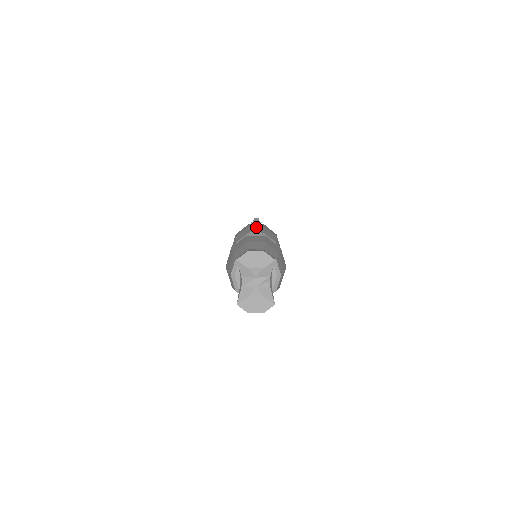
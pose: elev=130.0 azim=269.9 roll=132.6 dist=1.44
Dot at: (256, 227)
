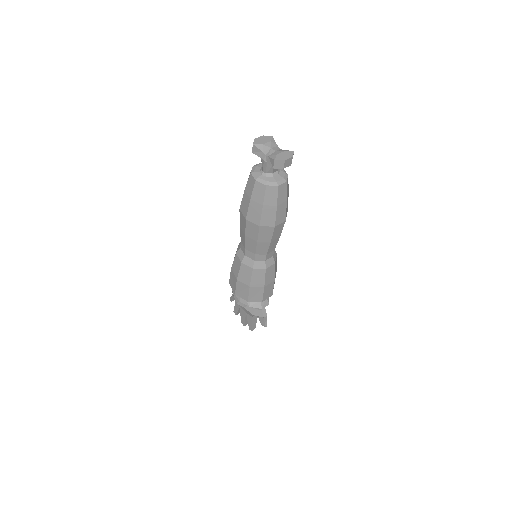
Dot at: occluded
